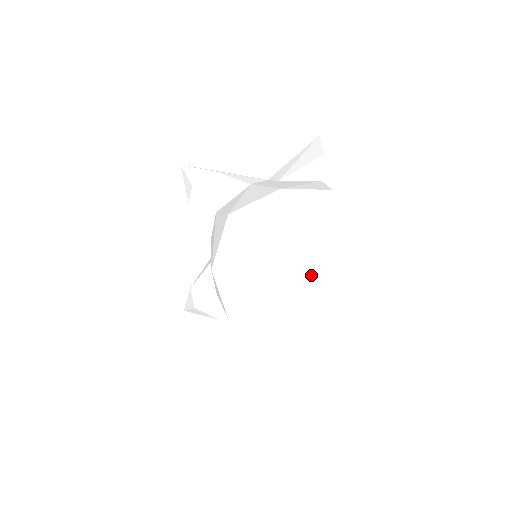
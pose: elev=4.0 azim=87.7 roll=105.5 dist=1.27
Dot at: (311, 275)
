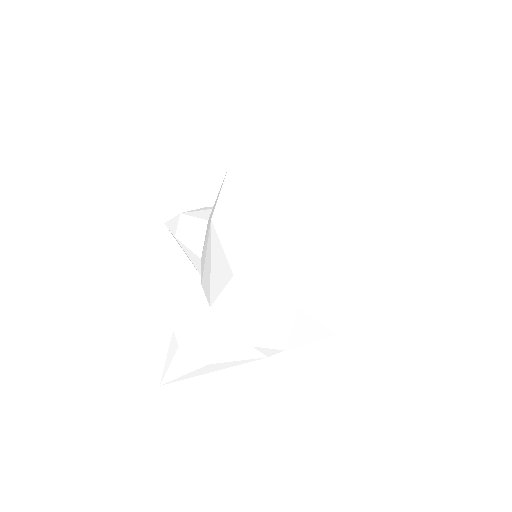
Dot at: (326, 226)
